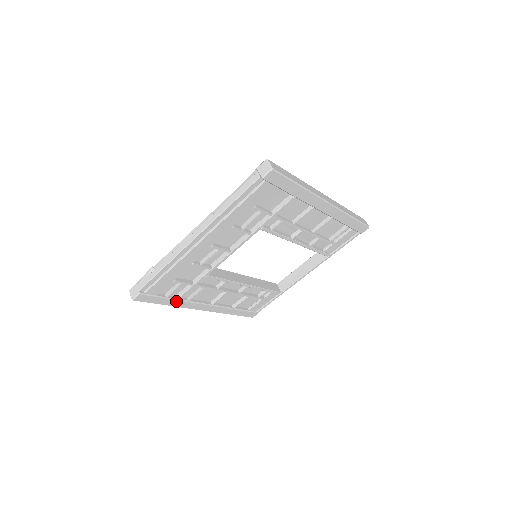
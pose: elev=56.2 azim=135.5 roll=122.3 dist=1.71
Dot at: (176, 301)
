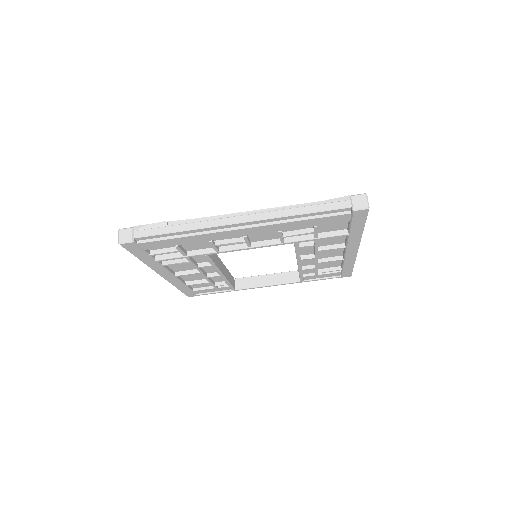
Dot at: (153, 261)
